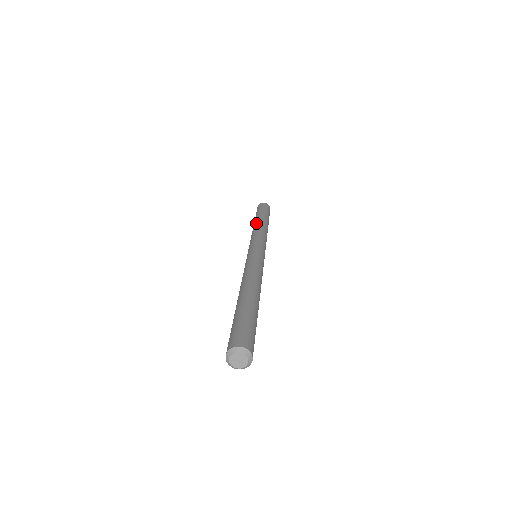
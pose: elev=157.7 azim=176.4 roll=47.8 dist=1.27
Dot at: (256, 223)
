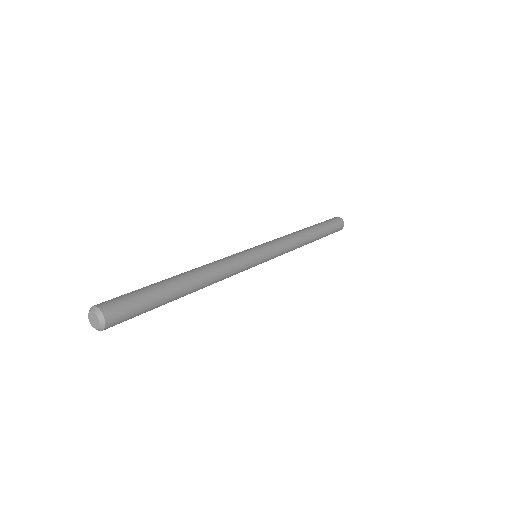
Dot at: occluded
